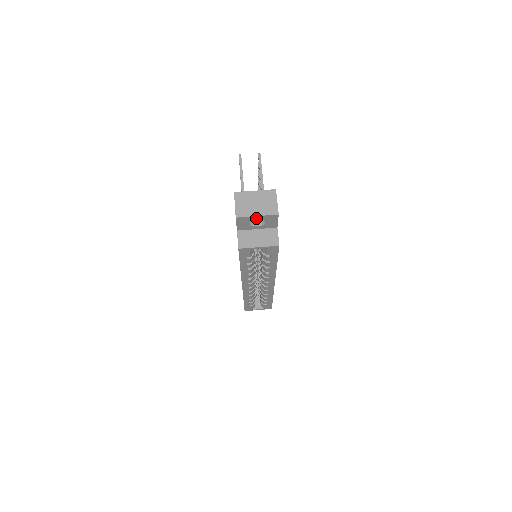
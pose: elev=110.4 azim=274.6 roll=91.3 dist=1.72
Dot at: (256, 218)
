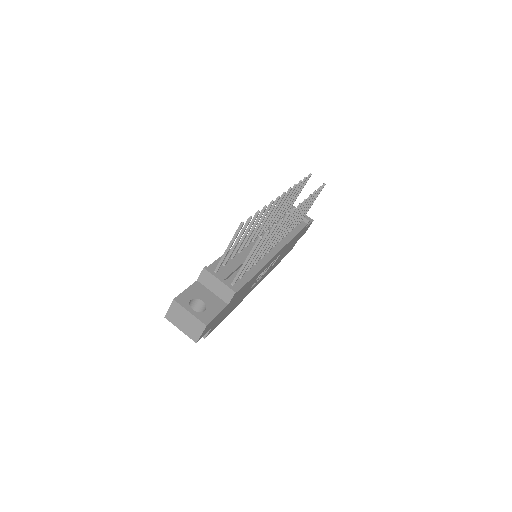
Dot at: occluded
